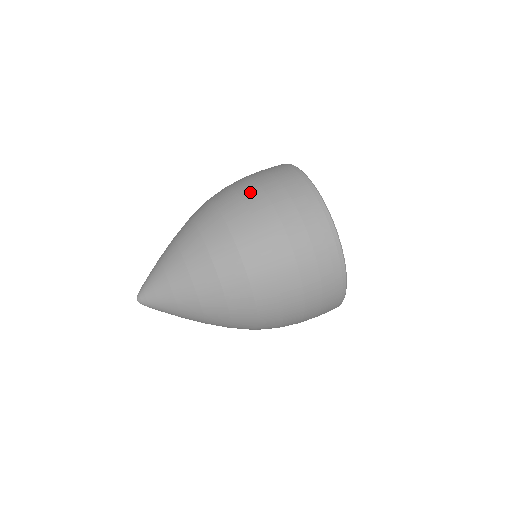
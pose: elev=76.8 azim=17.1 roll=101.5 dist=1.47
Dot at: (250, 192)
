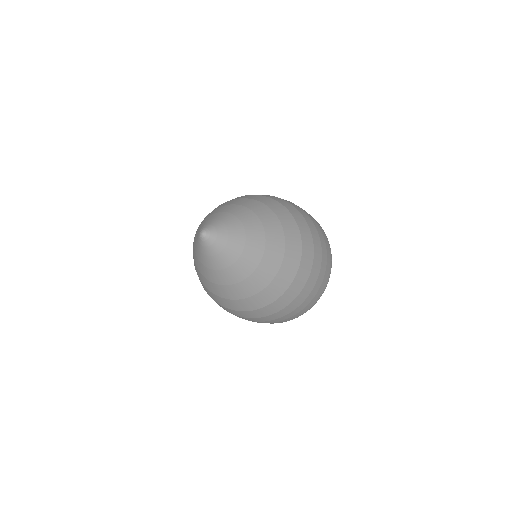
Dot at: occluded
